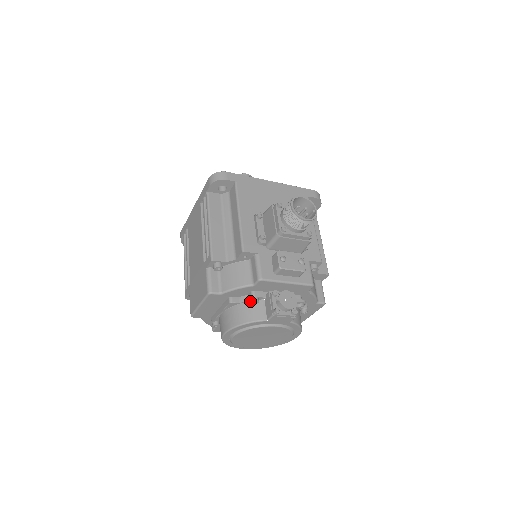
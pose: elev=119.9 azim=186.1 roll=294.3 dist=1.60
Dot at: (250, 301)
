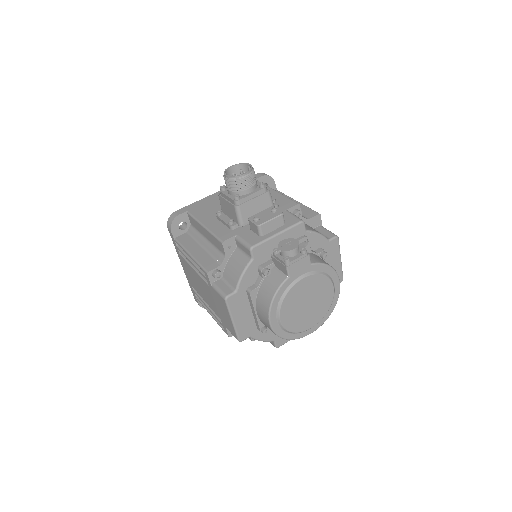
Dot at: (265, 277)
